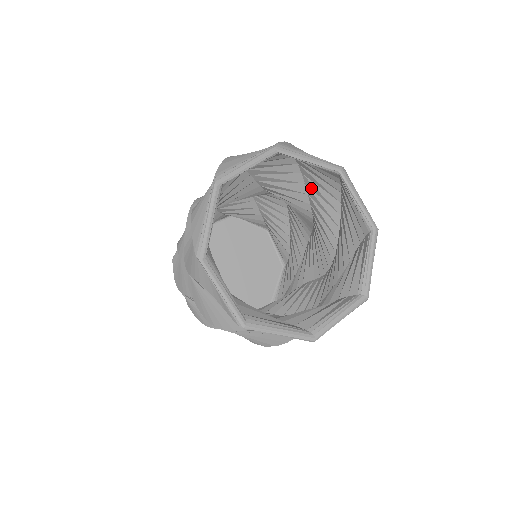
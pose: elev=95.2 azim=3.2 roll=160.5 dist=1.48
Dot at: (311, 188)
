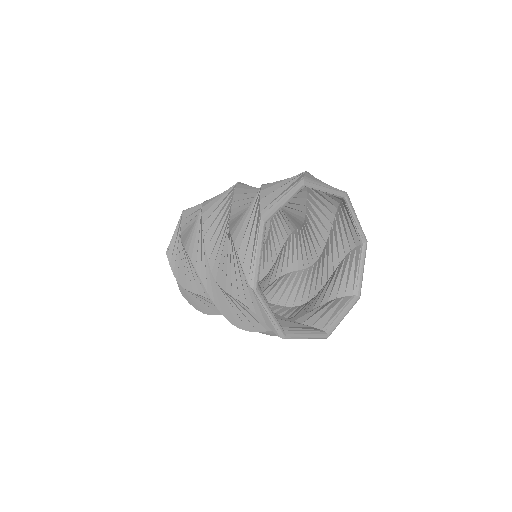
Dot at: (311, 202)
